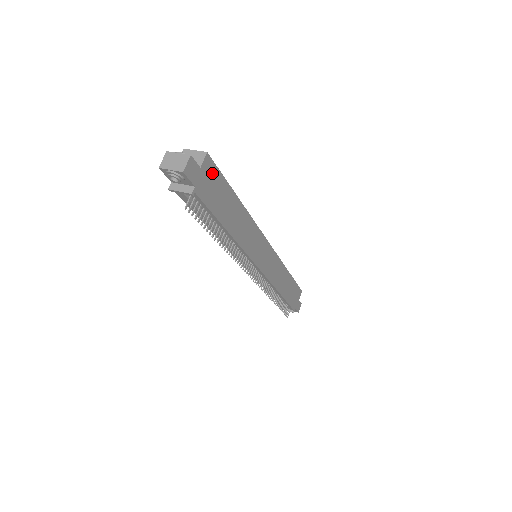
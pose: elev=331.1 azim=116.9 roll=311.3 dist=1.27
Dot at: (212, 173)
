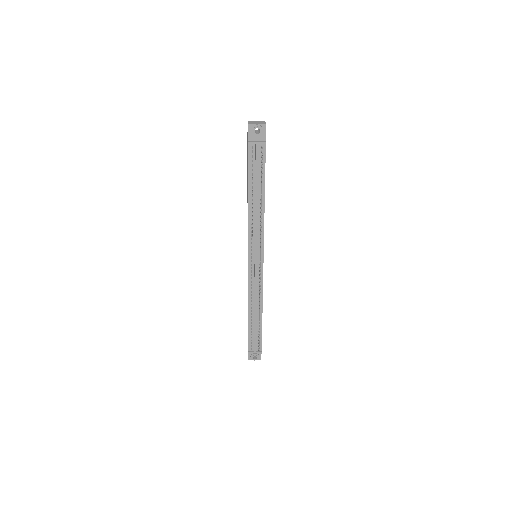
Dot at: occluded
